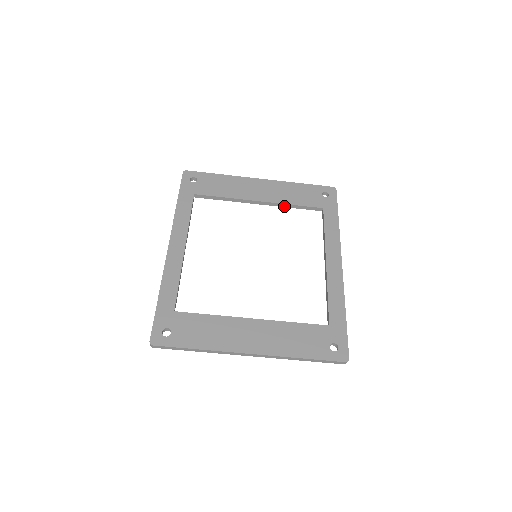
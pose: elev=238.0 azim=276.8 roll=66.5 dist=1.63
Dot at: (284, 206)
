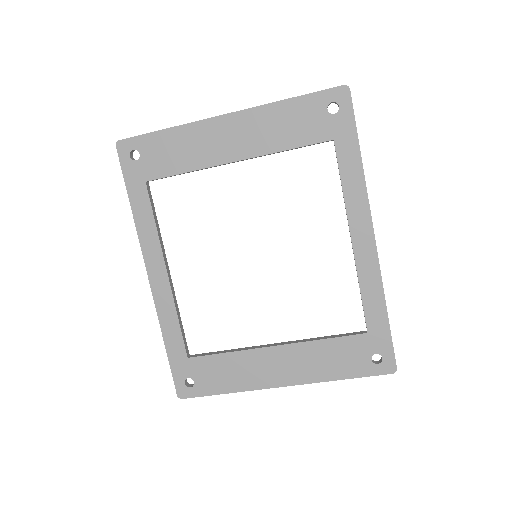
Dot at: (274, 153)
